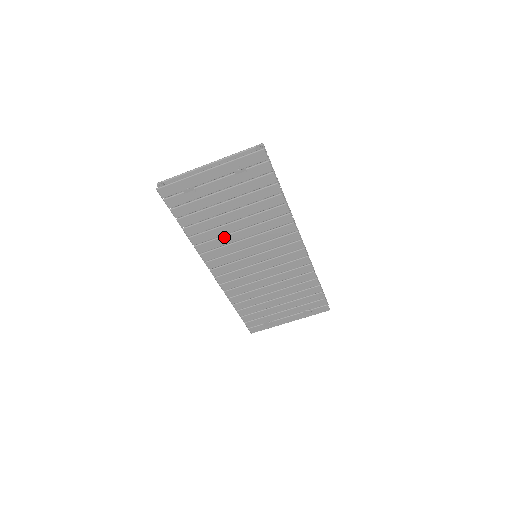
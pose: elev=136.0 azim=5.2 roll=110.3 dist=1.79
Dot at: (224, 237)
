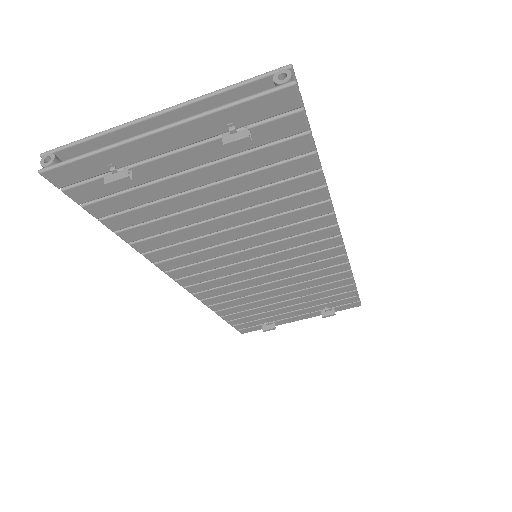
Dot at: (199, 239)
